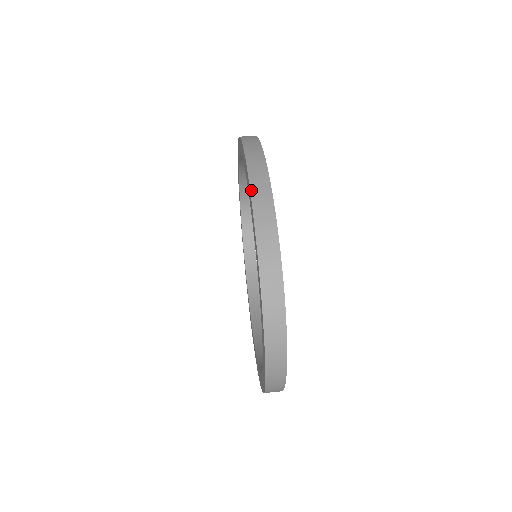
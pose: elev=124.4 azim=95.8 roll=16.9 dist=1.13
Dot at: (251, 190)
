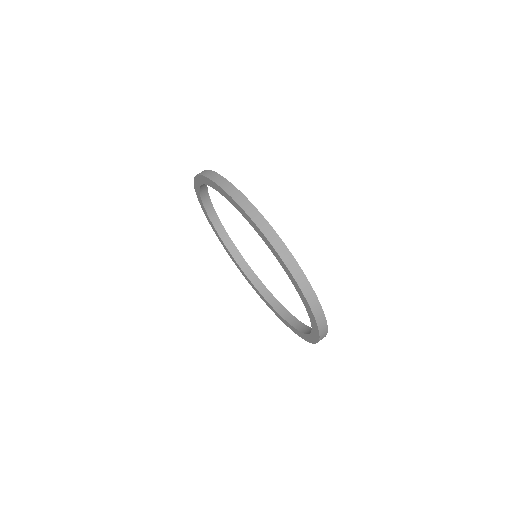
Dot at: (307, 300)
